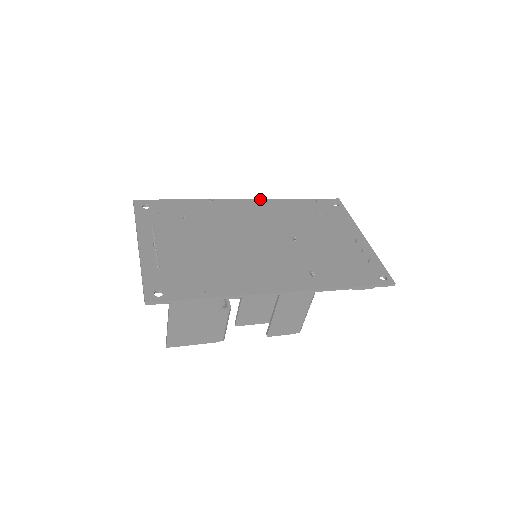
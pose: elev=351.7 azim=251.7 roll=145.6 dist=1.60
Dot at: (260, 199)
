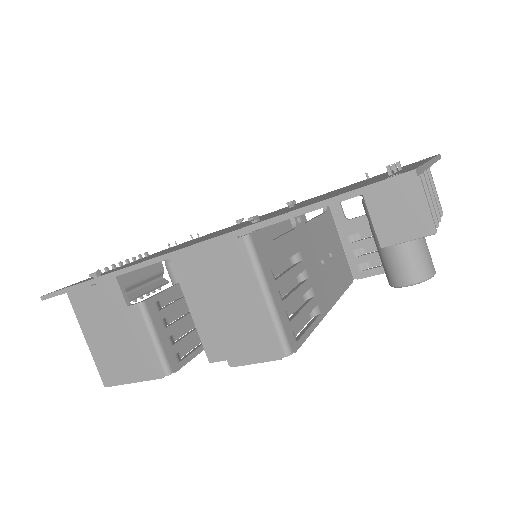
Dot at: (305, 200)
